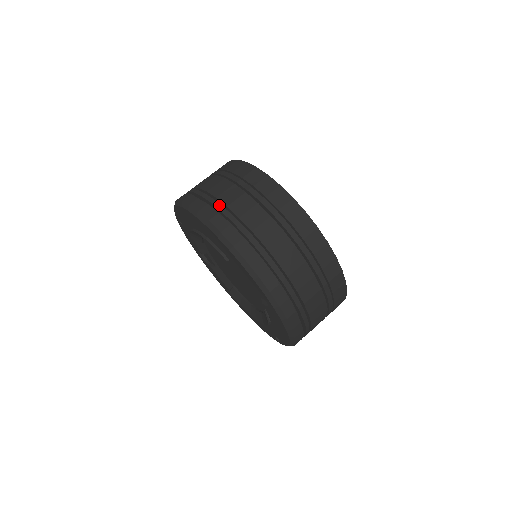
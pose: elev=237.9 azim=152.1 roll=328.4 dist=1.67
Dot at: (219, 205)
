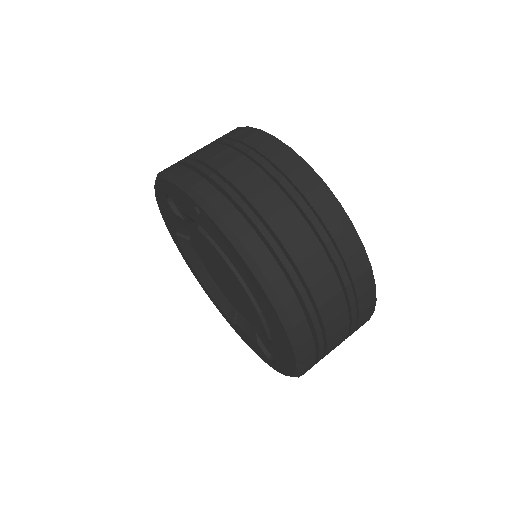
Dot at: (318, 323)
